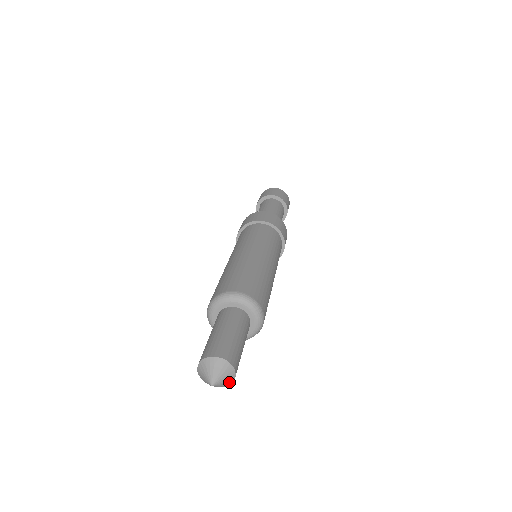
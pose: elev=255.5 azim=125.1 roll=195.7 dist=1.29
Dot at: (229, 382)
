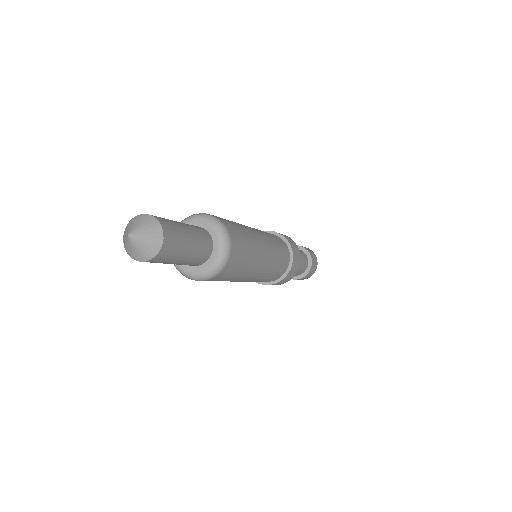
Dot at: (153, 250)
